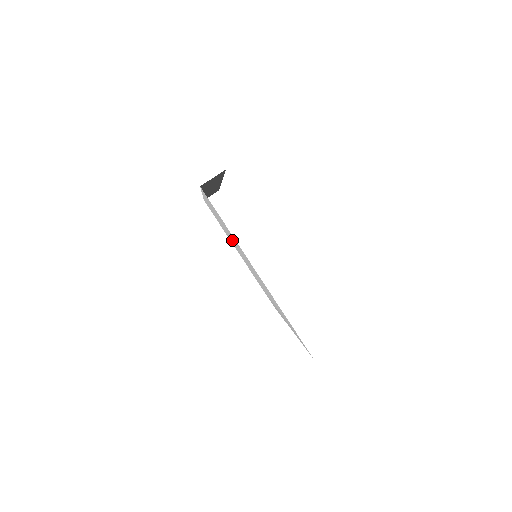
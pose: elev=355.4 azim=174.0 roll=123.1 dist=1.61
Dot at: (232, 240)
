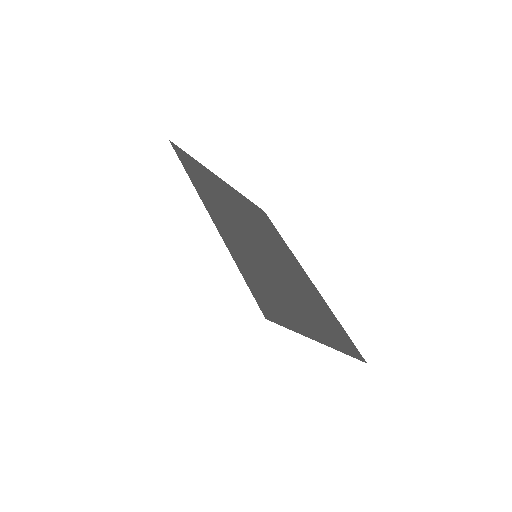
Dot at: occluded
